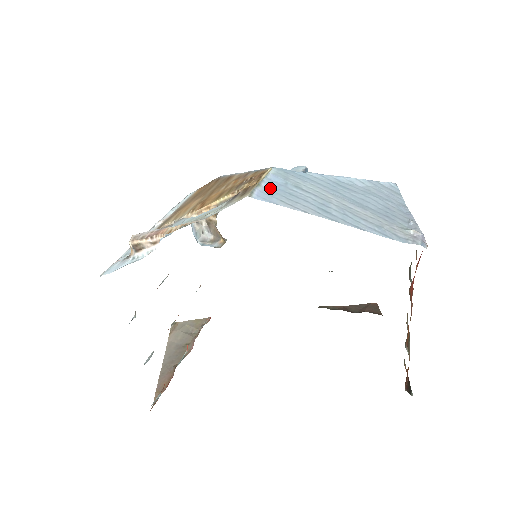
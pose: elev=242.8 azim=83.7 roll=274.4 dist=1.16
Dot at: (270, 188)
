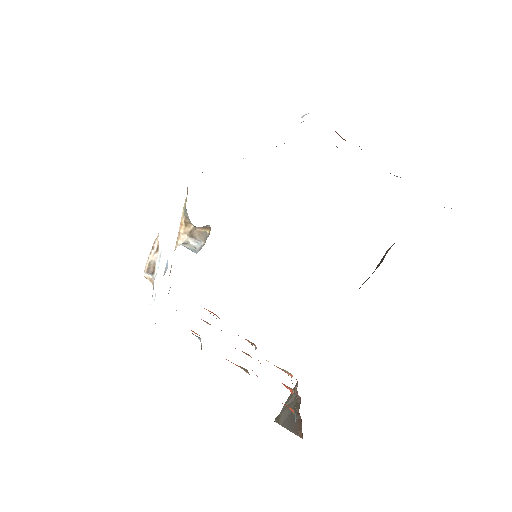
Dot at: occluded
